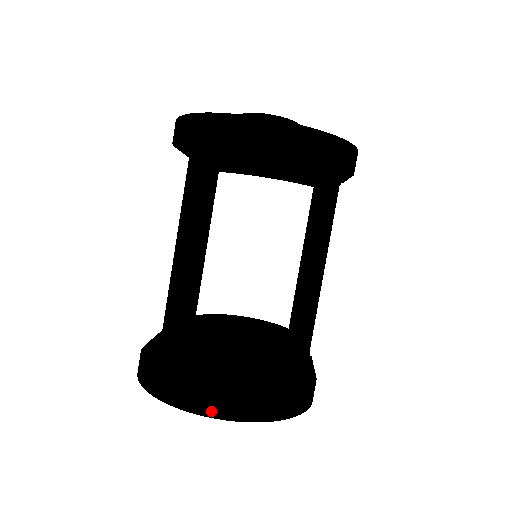
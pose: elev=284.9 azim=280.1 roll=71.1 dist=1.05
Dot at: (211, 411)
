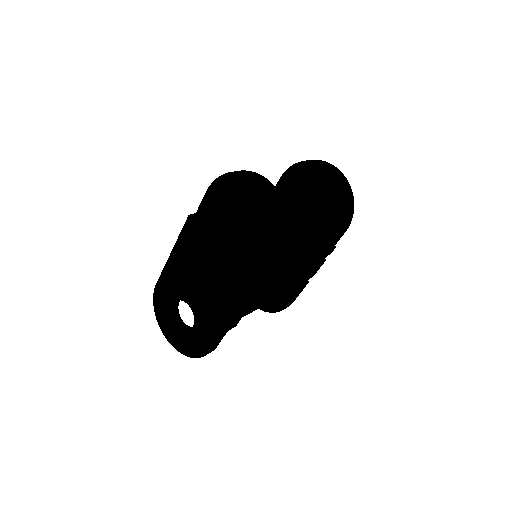
Dot at: (264, 183)
